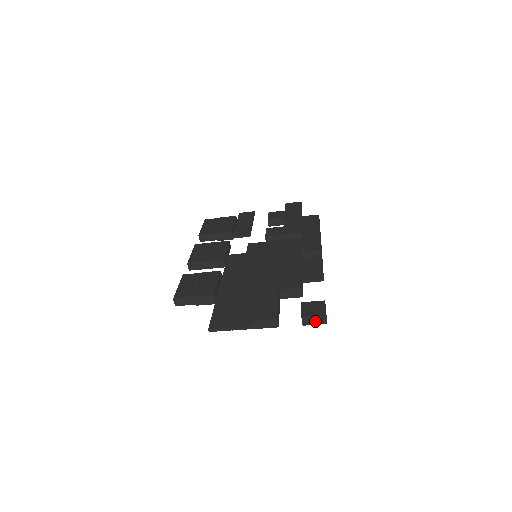
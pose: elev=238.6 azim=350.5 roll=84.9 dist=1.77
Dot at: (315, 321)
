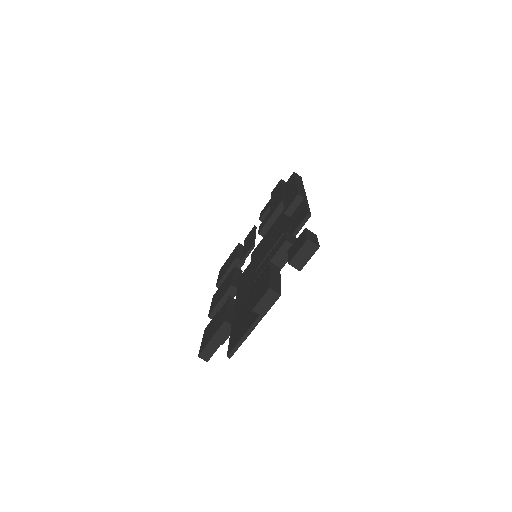
Dot at: (305, 255)
